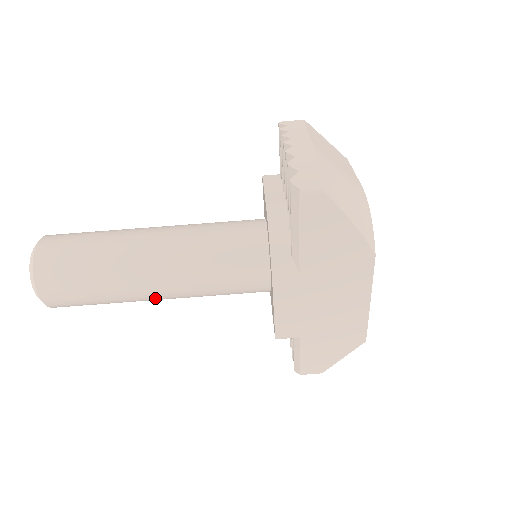
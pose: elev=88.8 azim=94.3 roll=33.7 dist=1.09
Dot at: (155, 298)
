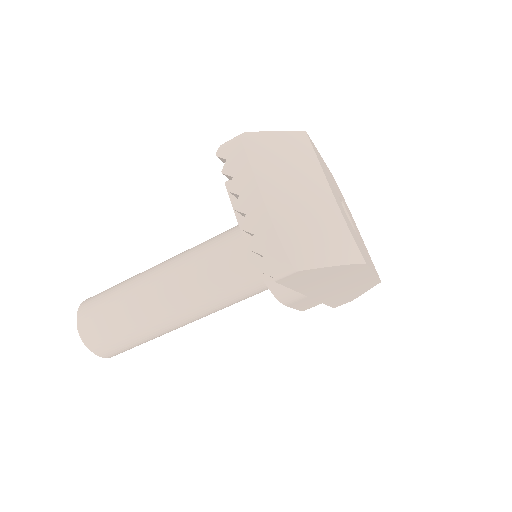
Dot at: occluded
